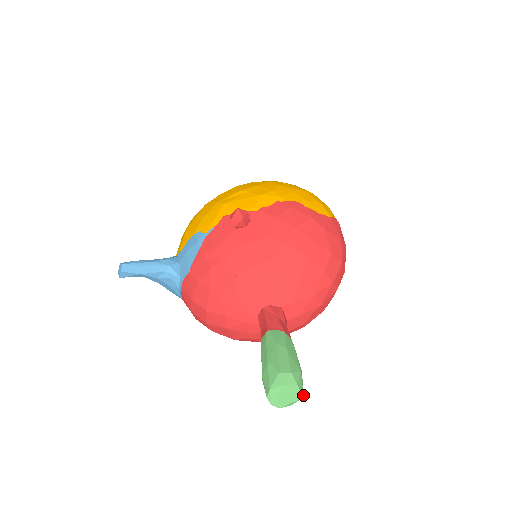
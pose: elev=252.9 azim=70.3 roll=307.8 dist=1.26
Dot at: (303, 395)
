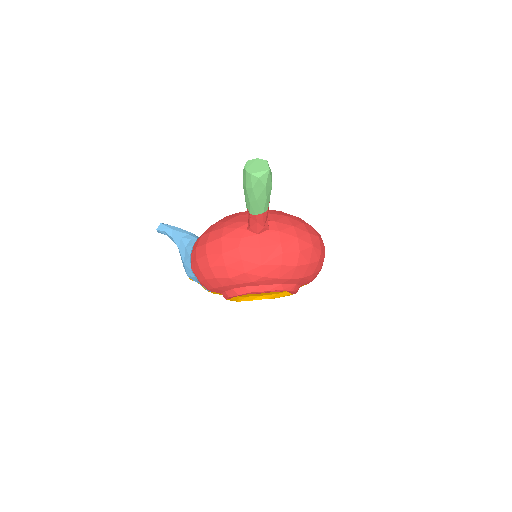
Dot at: (269, 169)
